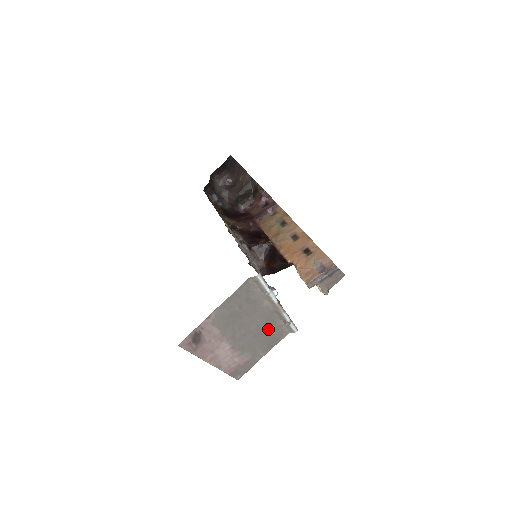
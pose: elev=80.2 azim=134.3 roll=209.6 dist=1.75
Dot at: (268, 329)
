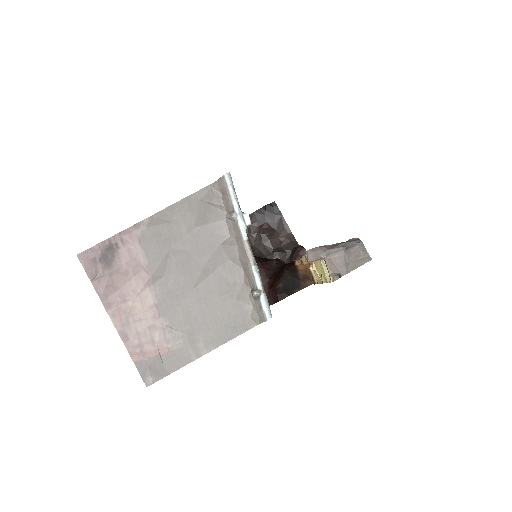
Dot at: (223, 297)
